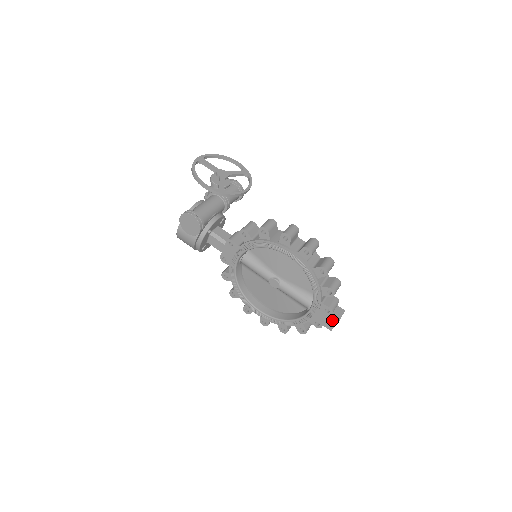
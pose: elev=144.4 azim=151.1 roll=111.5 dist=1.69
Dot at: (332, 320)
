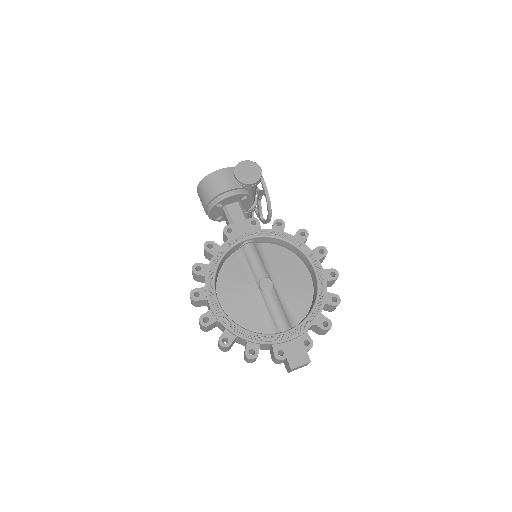
Dot at: (304, 356)
